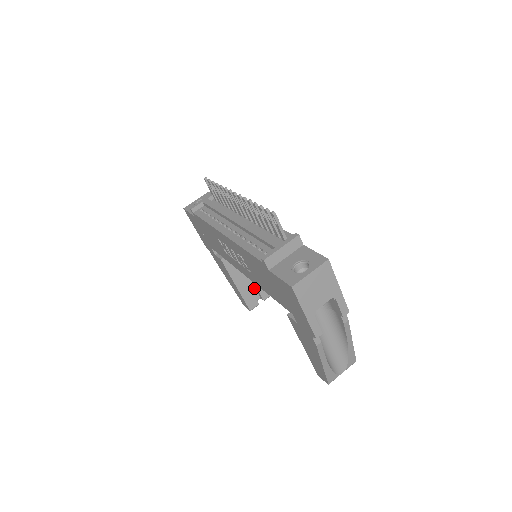
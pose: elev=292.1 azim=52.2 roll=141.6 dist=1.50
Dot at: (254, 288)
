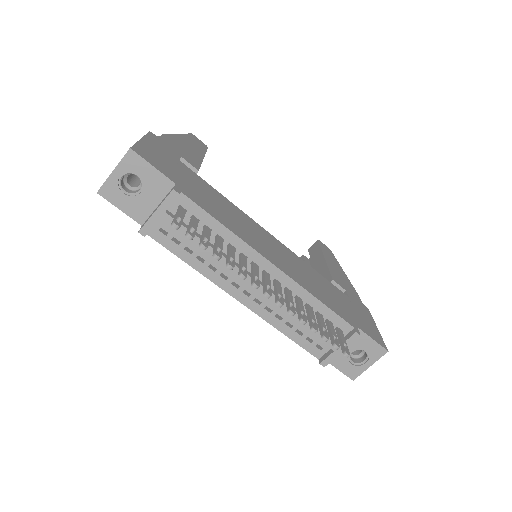
Dot at: occluded
